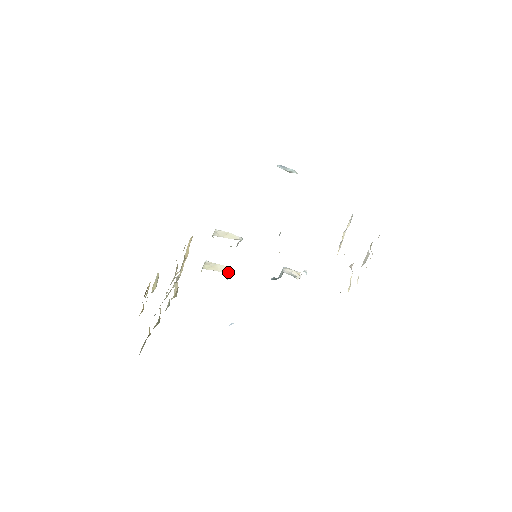
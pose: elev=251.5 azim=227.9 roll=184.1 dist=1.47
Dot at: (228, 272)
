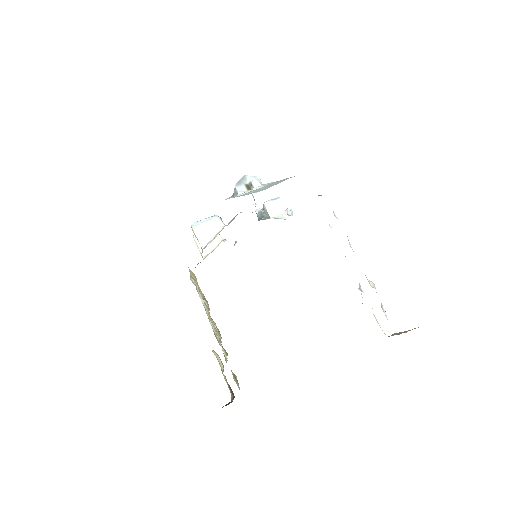
Dot at: (219, 234)
